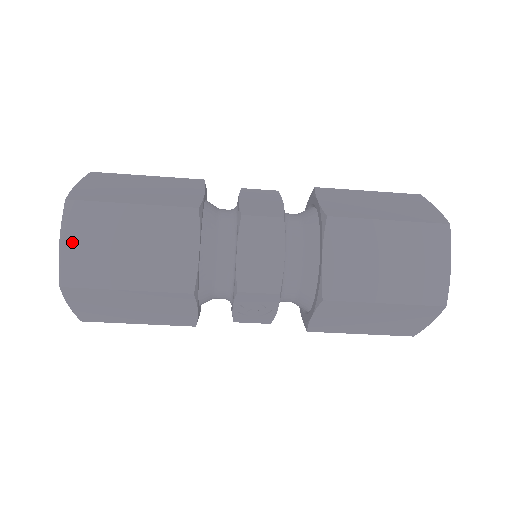
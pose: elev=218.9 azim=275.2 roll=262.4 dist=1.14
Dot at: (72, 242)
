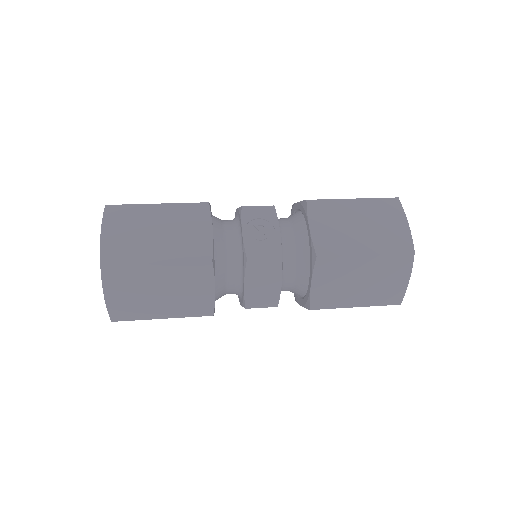
Dot at: occluded
